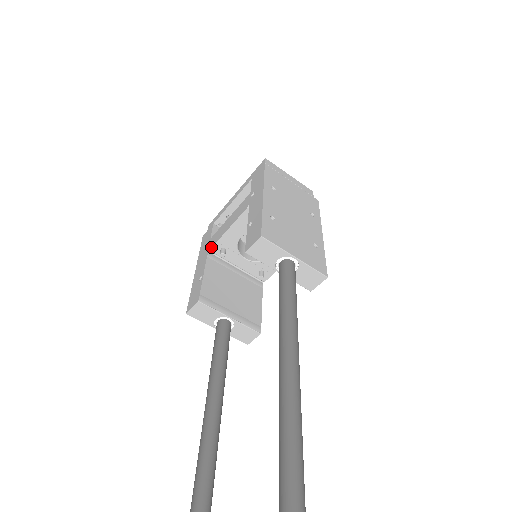
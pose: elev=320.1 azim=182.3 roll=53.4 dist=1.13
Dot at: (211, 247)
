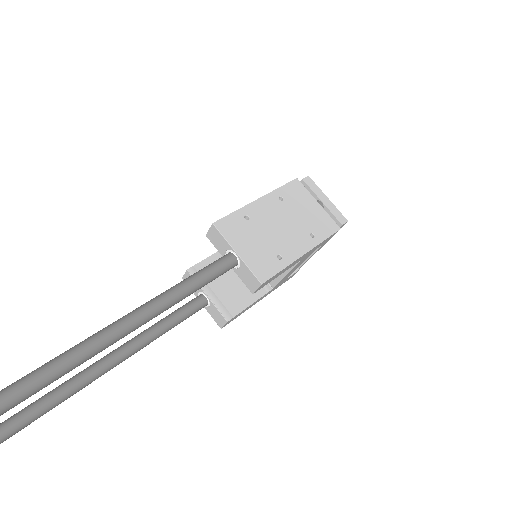
Dot at: occluded
